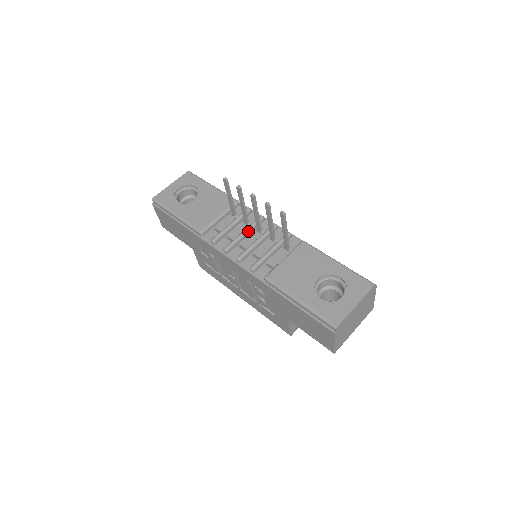
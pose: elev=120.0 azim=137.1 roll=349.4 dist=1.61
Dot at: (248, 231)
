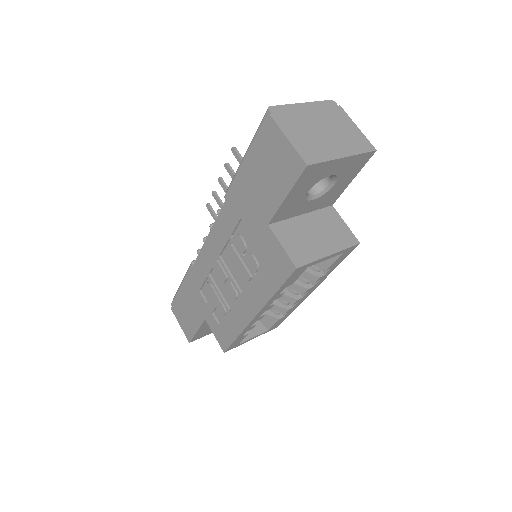
Dot at: occluded
